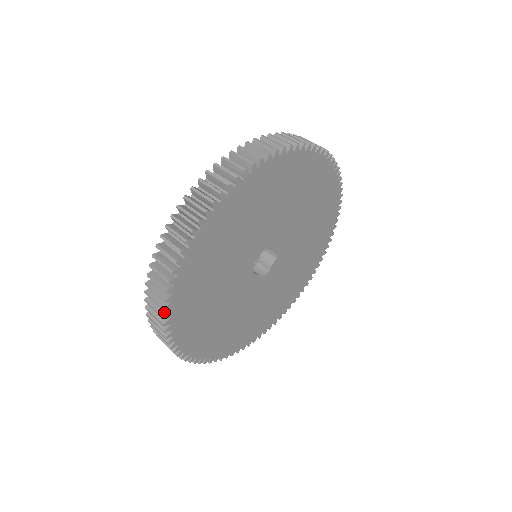
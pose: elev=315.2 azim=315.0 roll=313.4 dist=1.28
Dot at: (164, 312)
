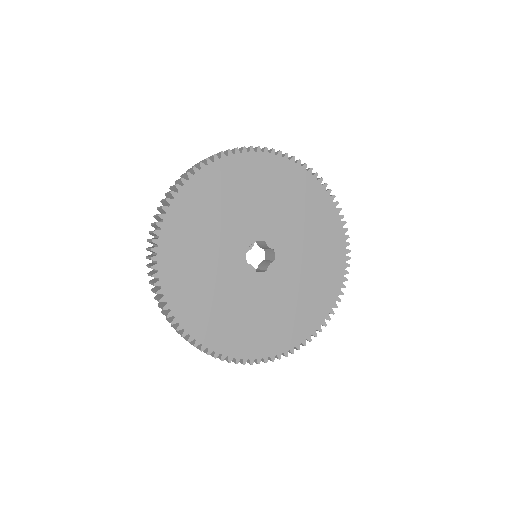
Dot at: (155, 239)
